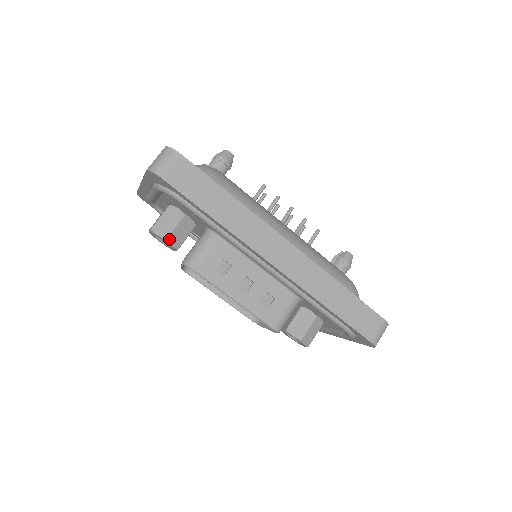
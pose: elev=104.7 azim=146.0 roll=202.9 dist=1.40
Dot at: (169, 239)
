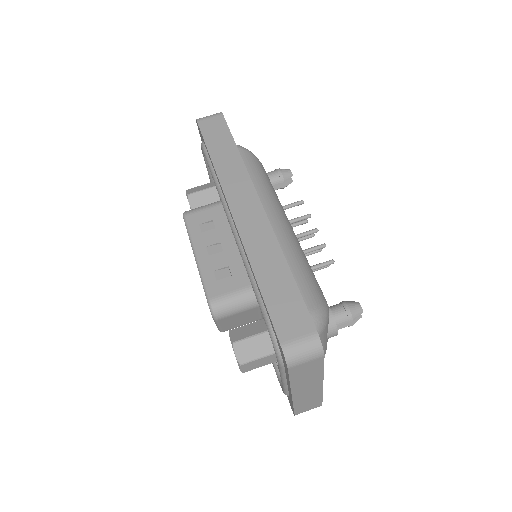
Dot at: (190, 197)
